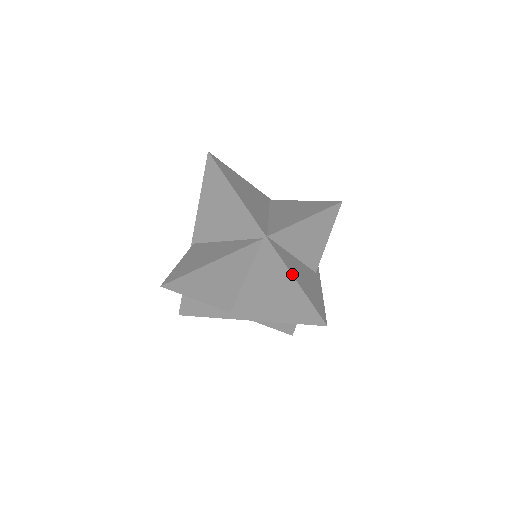
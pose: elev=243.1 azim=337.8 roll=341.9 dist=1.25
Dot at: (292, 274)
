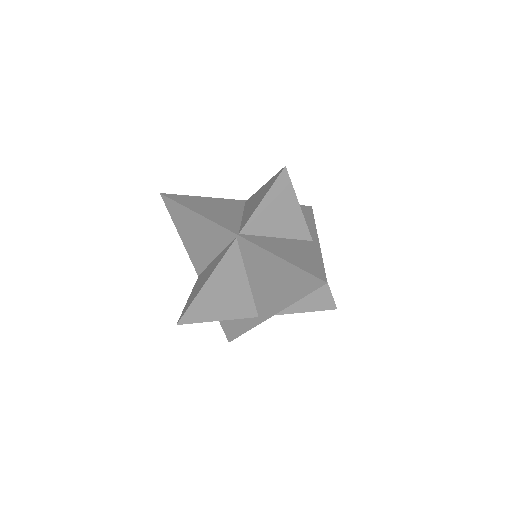
Dot at: (274, 254)
